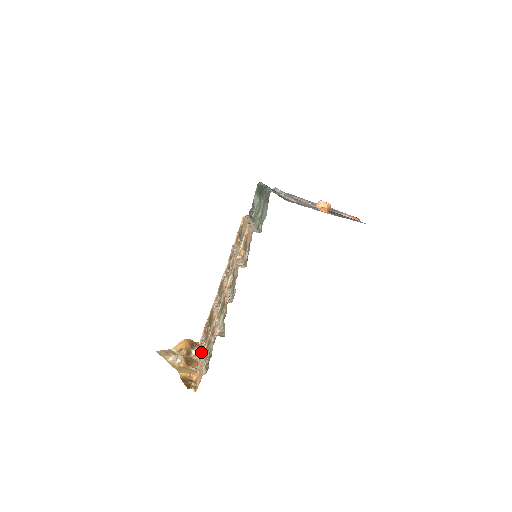
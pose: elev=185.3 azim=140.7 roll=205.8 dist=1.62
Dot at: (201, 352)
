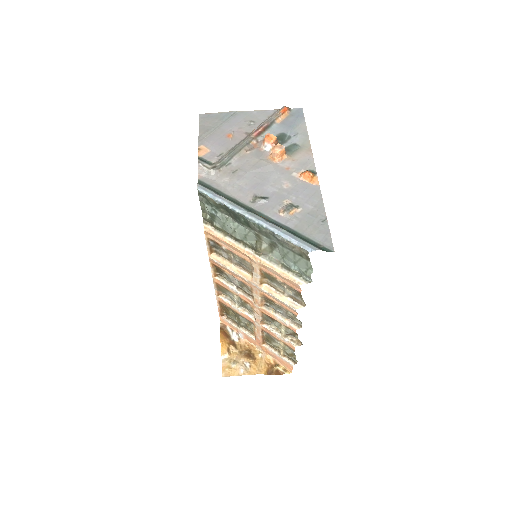
Dot at: (246, 336)
